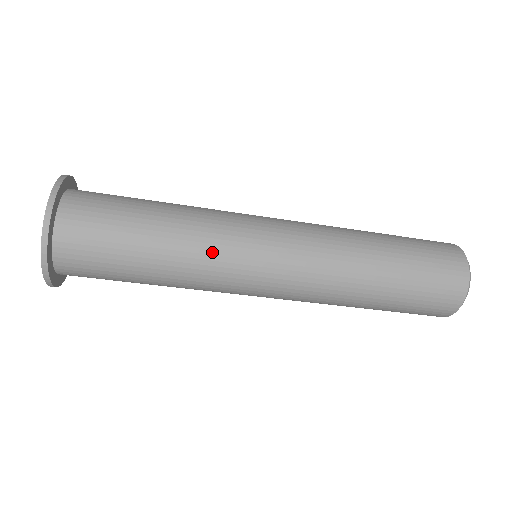
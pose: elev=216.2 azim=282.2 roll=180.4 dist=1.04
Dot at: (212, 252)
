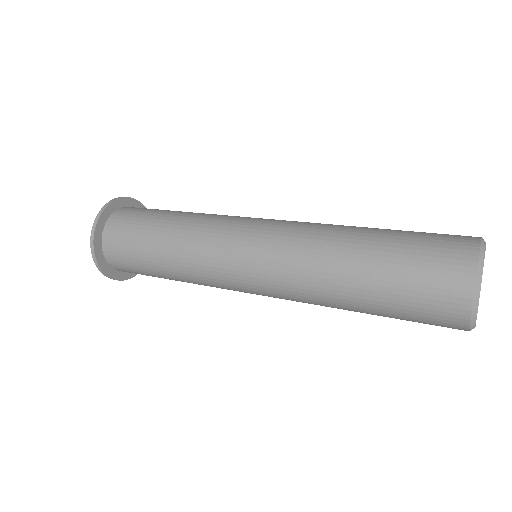
Dot at: (198, 262)
